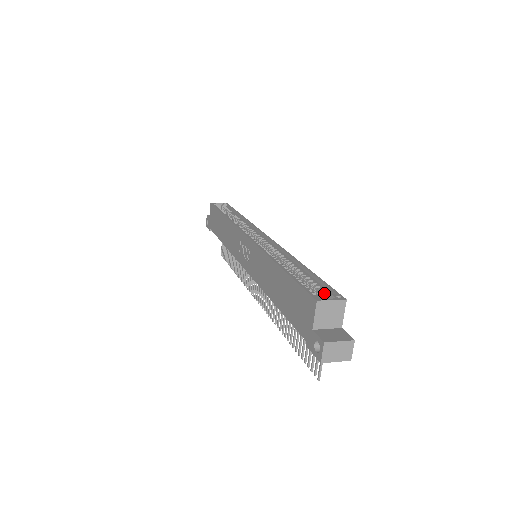
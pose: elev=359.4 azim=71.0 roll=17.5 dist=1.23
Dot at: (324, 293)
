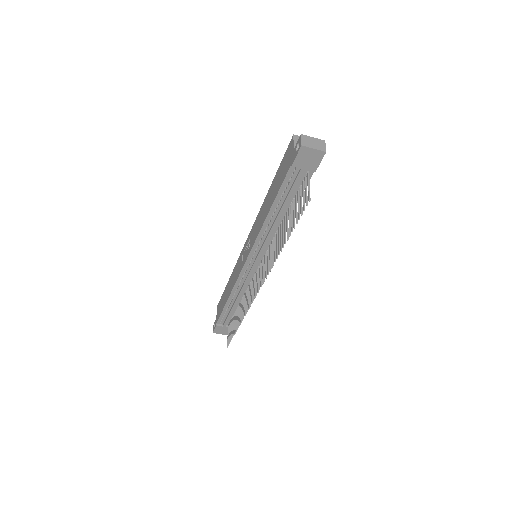
Dot at: occluded
